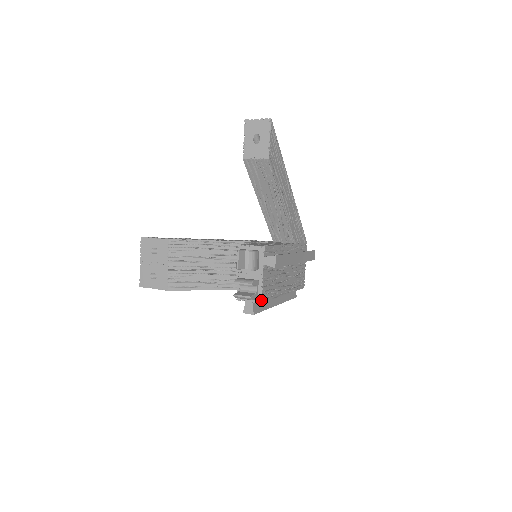
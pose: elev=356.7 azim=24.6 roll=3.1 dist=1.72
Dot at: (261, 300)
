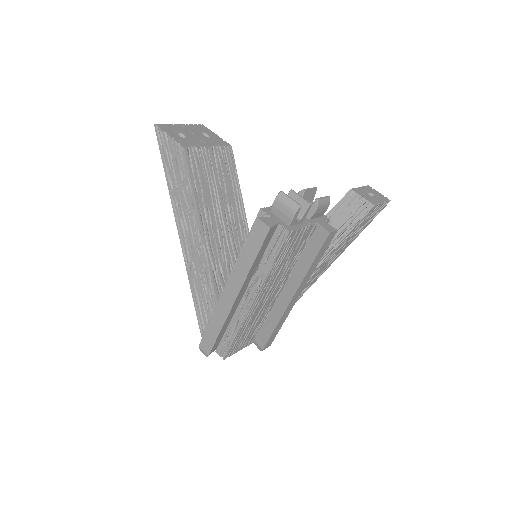
Dot at: (289, 232)
